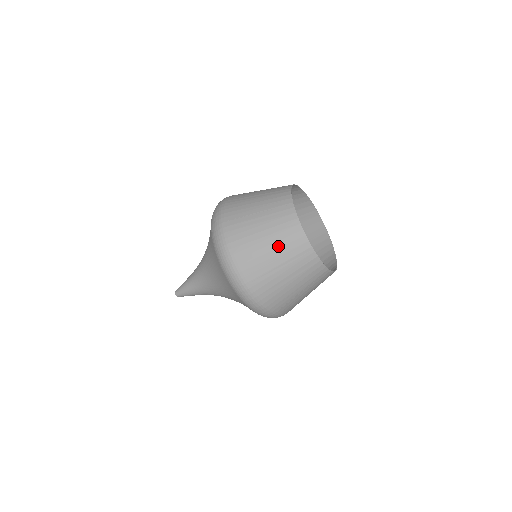
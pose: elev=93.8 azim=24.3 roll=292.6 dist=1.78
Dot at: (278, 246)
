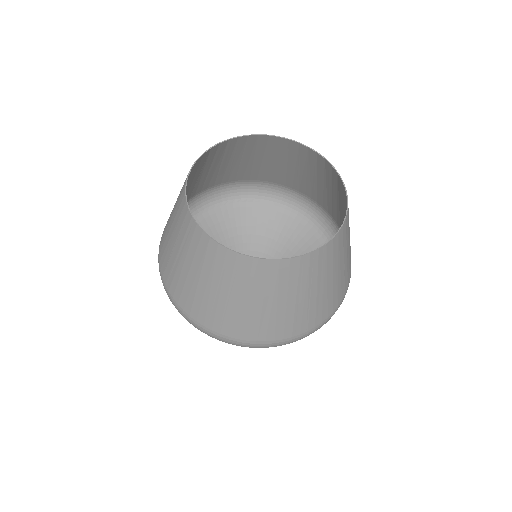
Dot at: (214, 281)
